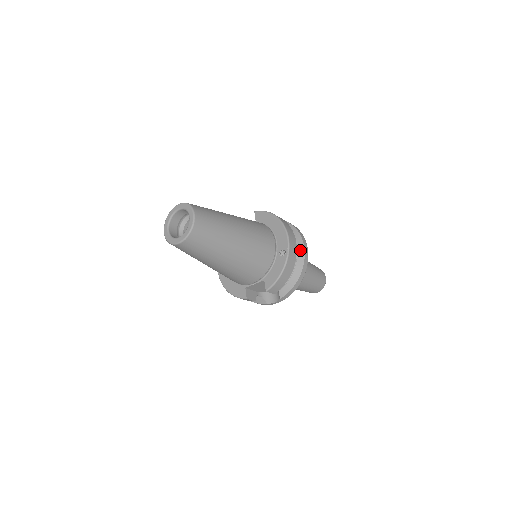
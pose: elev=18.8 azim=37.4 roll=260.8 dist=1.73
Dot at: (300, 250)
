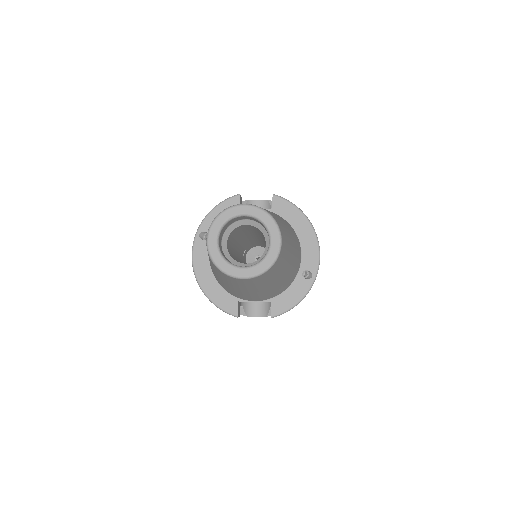
Dot at: occluded
